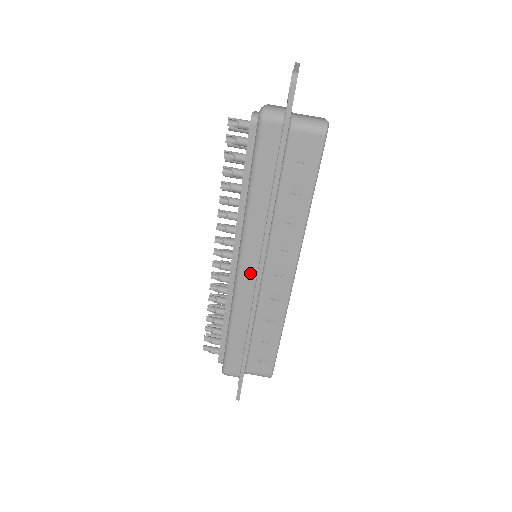
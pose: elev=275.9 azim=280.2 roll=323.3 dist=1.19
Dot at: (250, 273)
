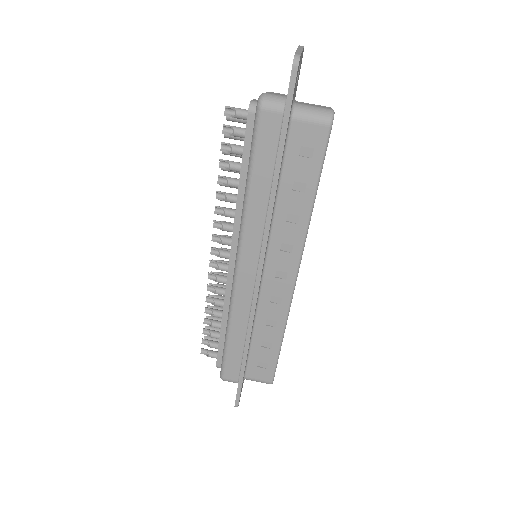
Dot at: (249, 275)
